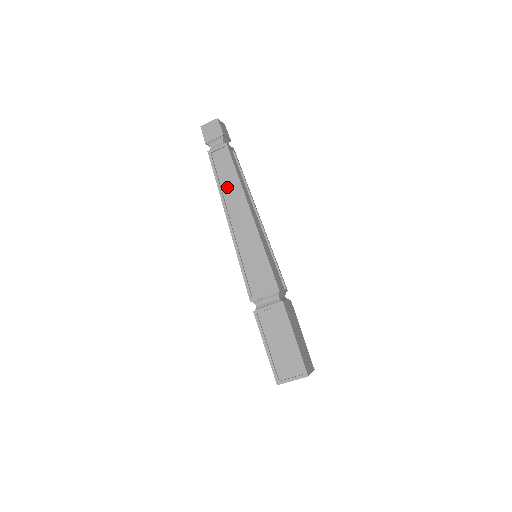
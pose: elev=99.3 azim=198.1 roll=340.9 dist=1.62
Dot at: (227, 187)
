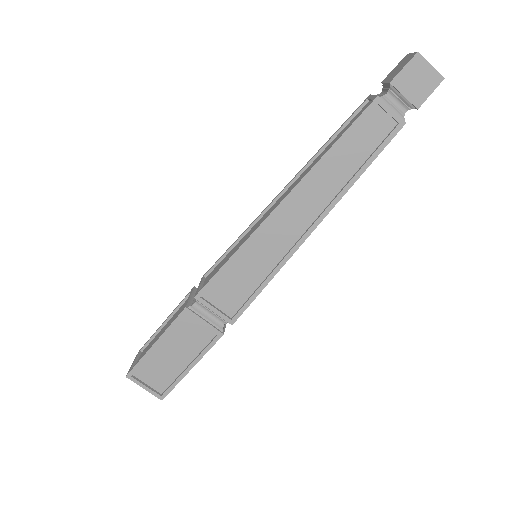
Dot at: (333, 167)
